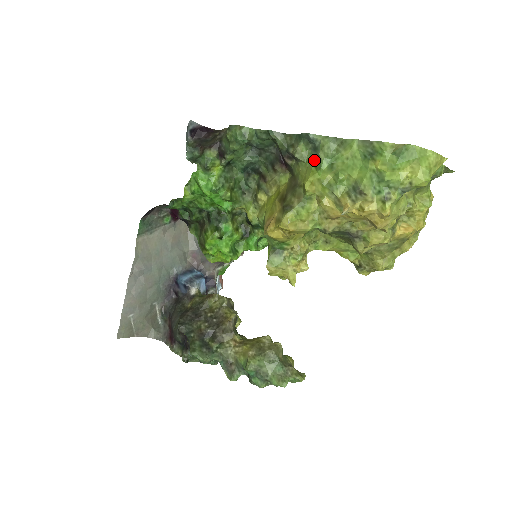
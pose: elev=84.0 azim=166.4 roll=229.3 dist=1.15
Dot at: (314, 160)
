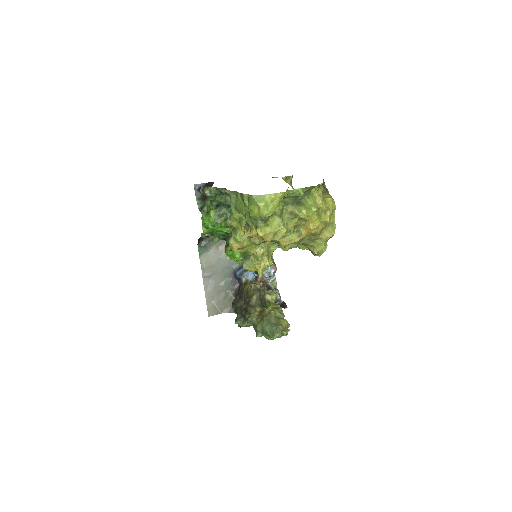
Dot at: occluded
